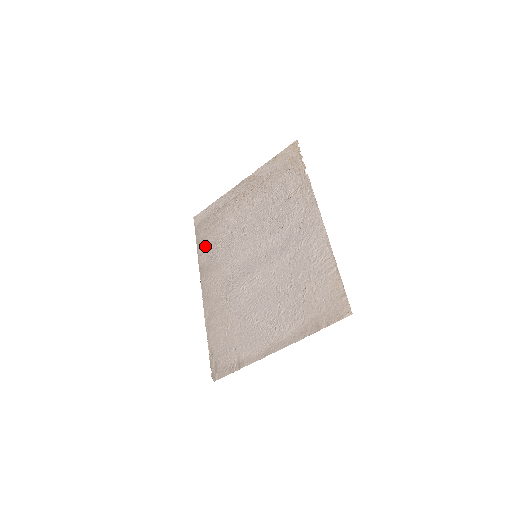
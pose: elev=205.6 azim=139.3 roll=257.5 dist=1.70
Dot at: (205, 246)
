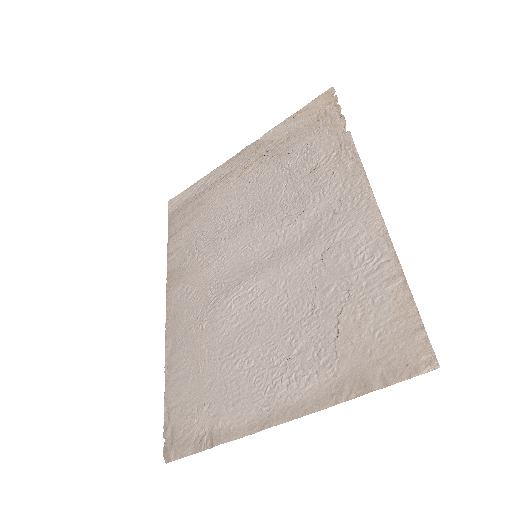
Dot at: (179, 241)
